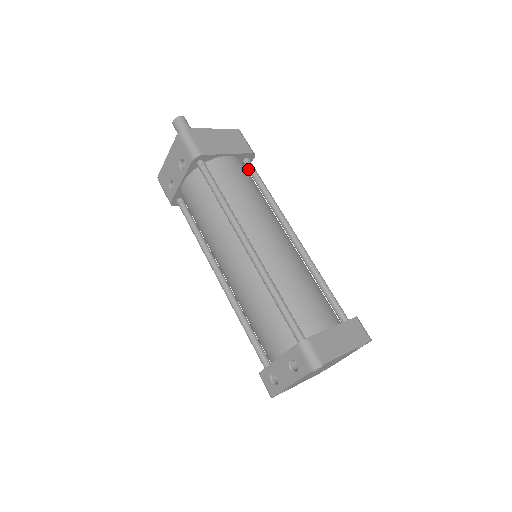
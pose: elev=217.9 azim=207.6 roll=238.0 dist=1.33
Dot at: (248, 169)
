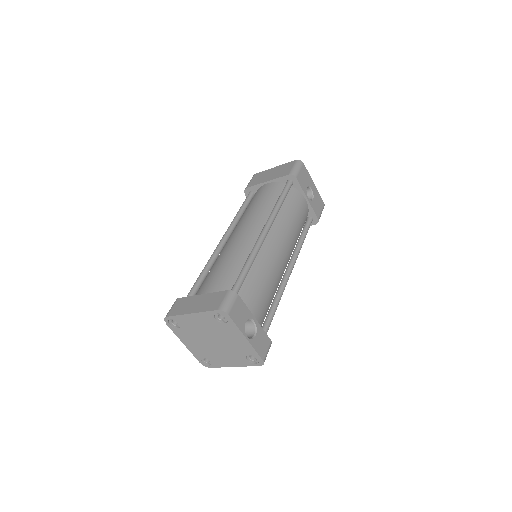
Dot at: occluded
